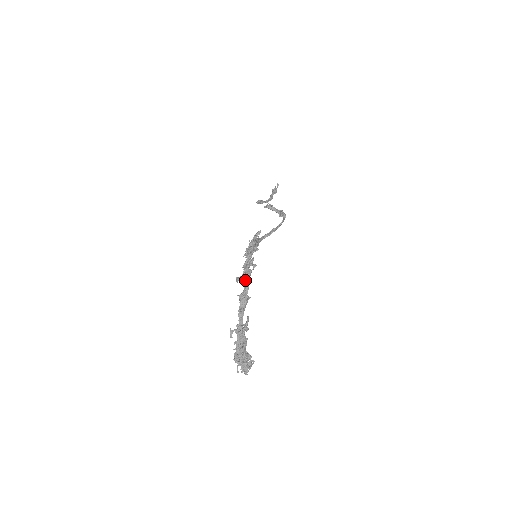
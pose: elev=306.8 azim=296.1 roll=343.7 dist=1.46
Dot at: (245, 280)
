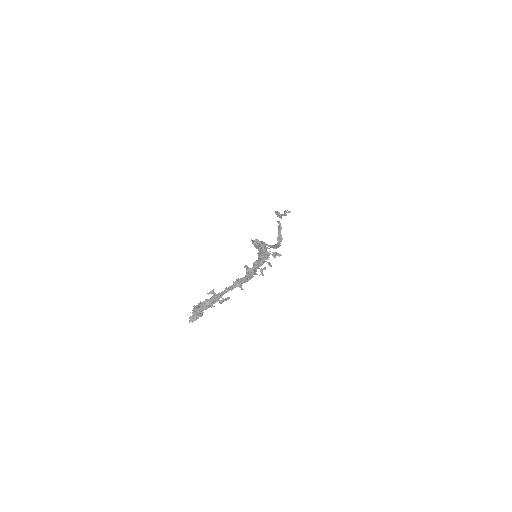
Dot at: (251, 276)
